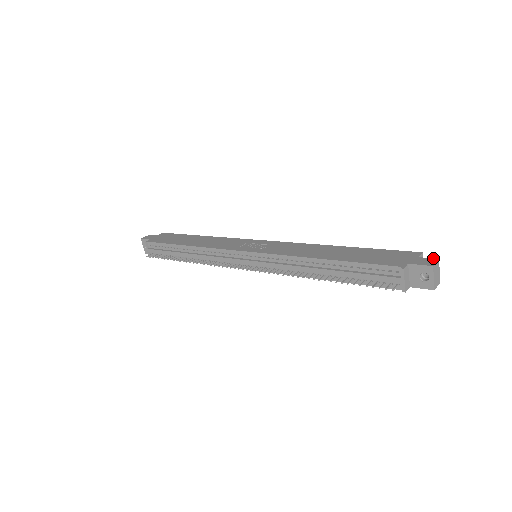
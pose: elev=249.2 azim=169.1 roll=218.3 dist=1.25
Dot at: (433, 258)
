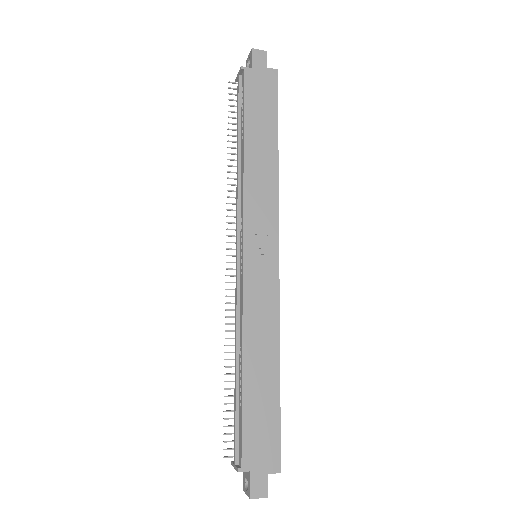
Dot at: occluded
